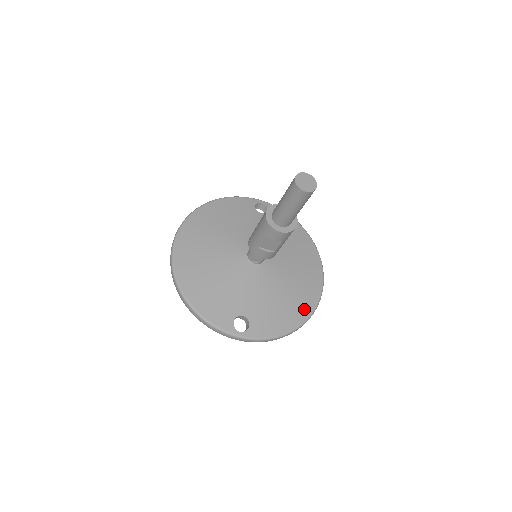
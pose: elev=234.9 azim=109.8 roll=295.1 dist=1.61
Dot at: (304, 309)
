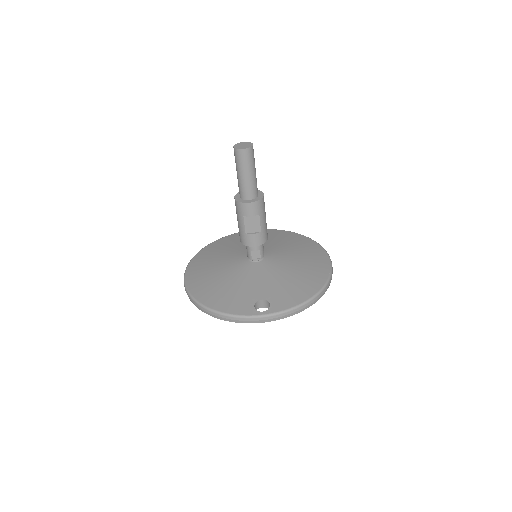
Dot at: (318, 278)
